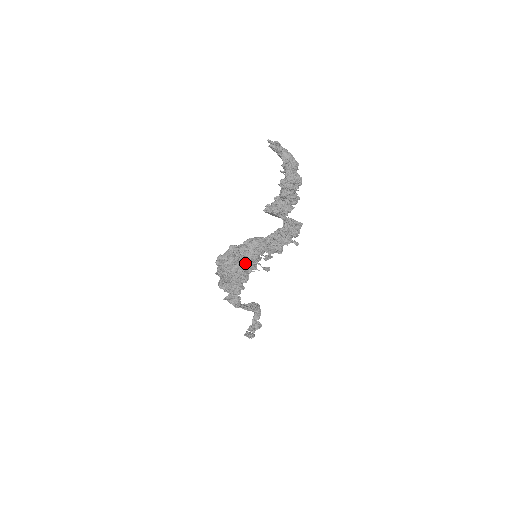
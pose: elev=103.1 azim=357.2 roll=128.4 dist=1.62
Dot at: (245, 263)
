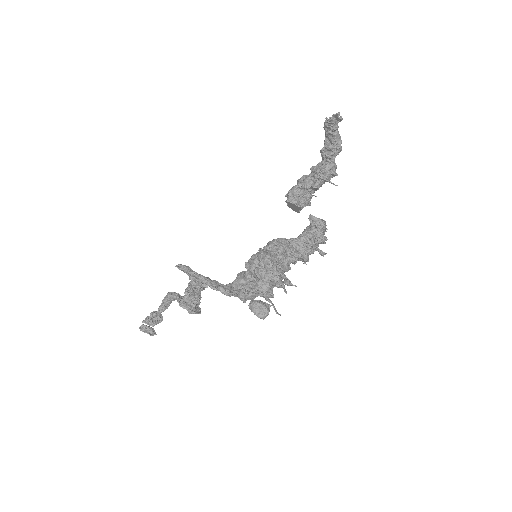
Dot at: (281, 279)
